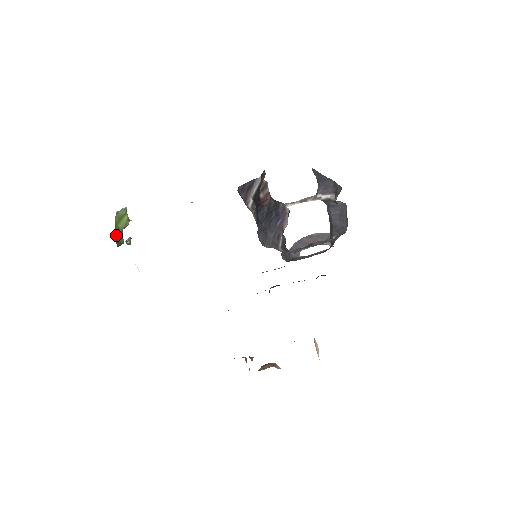
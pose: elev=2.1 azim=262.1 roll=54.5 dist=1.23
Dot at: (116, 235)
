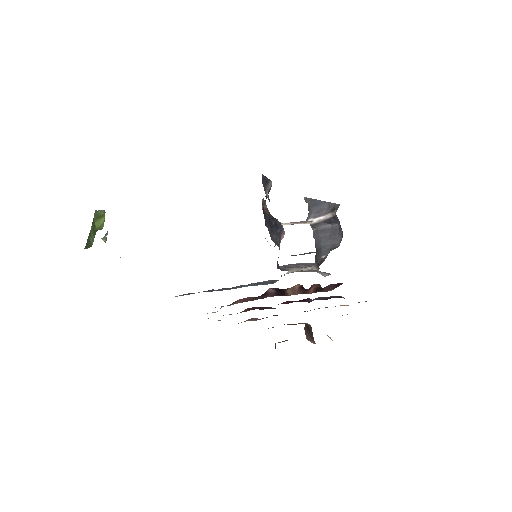
Dot at: (91, 231)
